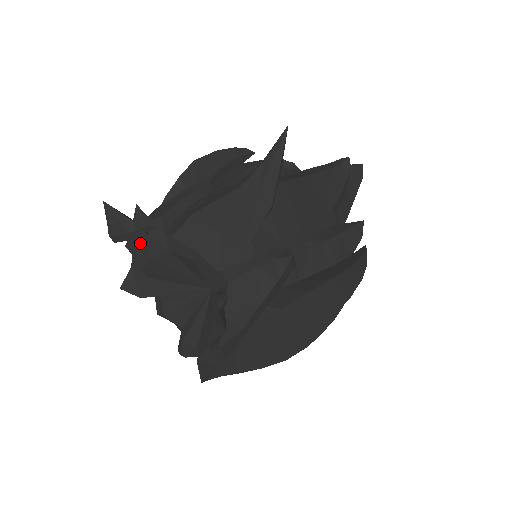
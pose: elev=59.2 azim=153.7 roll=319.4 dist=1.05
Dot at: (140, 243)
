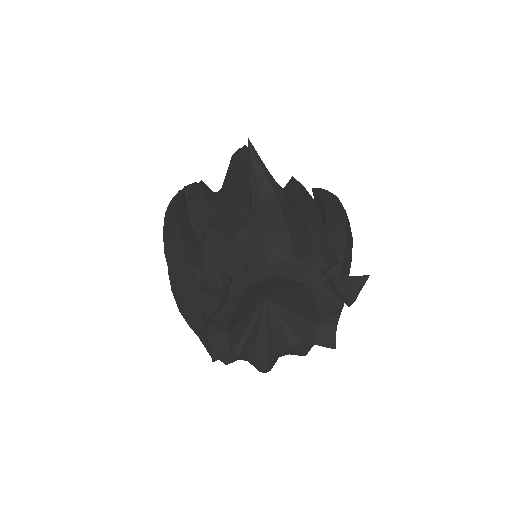
Dot at: occluded
